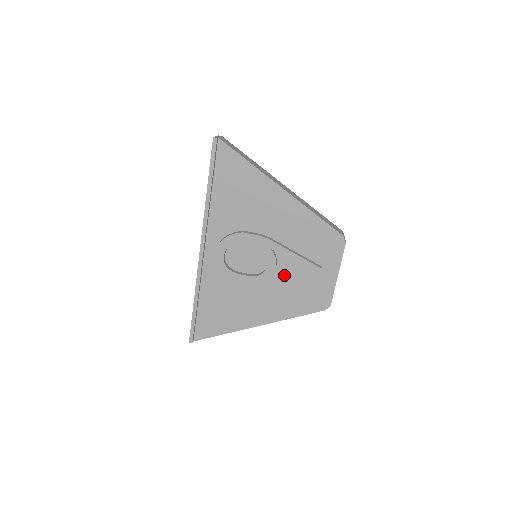
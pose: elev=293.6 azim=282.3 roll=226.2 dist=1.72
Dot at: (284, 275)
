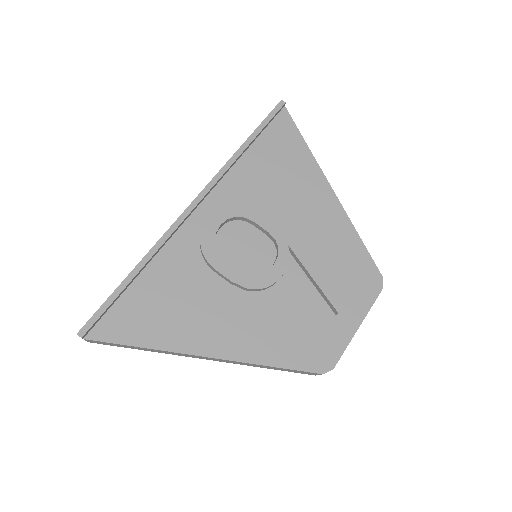
Dot at: (286, 294)
